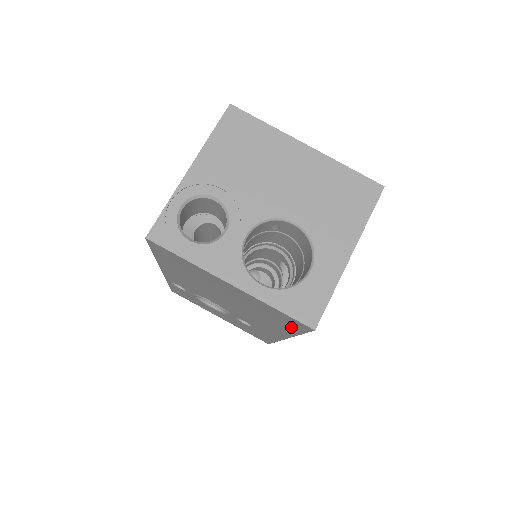
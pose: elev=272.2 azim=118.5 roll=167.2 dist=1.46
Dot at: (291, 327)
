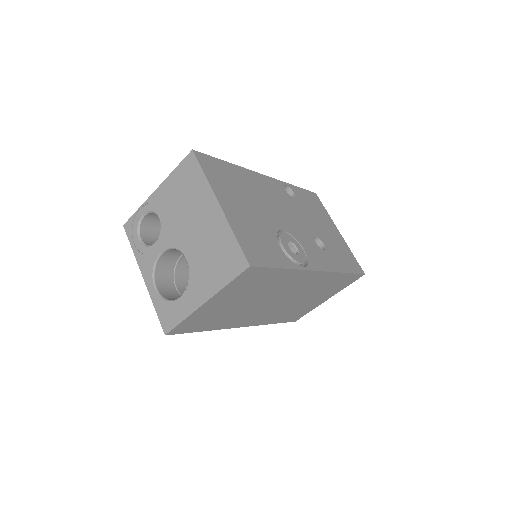
Dot at: occluded
